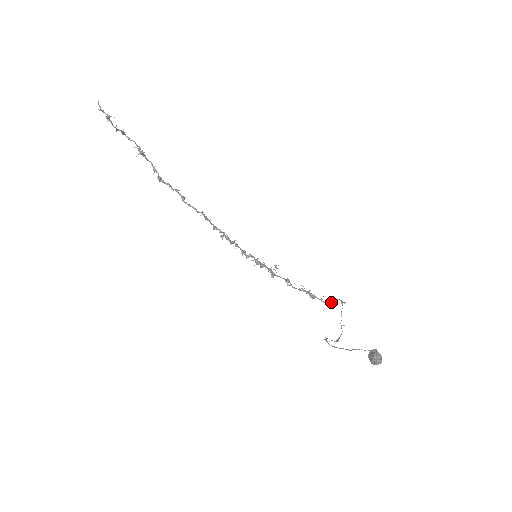
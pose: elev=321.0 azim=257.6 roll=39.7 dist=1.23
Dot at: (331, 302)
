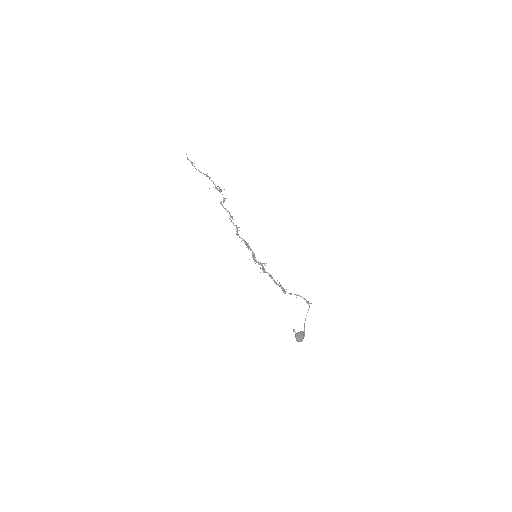
Dot at: (290, 294)
